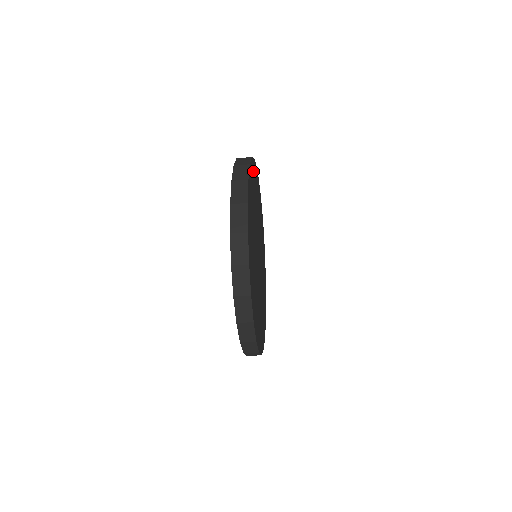
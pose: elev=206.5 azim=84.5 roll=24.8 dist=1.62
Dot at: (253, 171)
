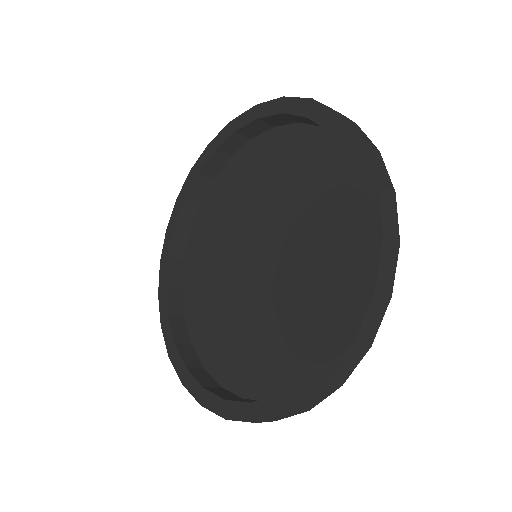
Dot at: occluded
